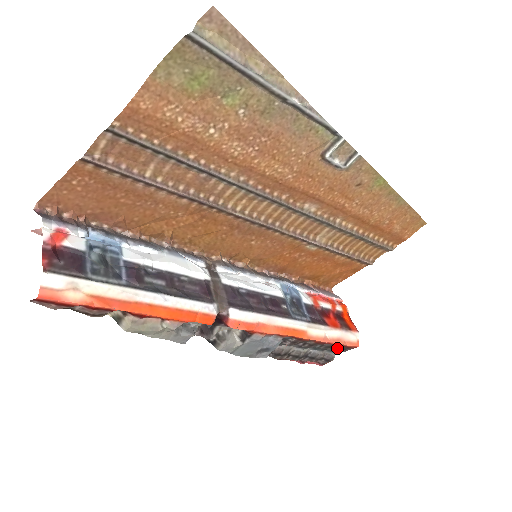
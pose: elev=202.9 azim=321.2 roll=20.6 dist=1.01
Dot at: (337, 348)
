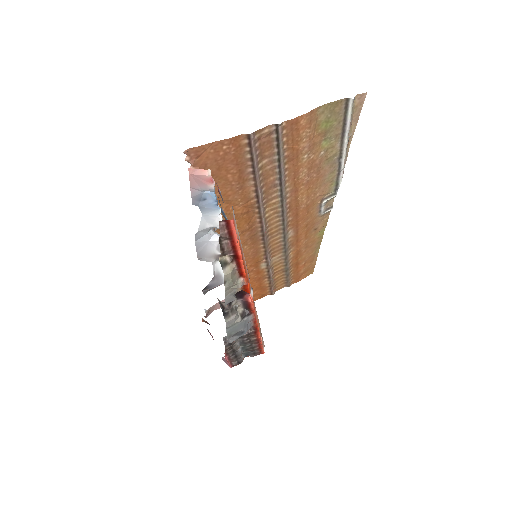
Dot at: (251, 352)
